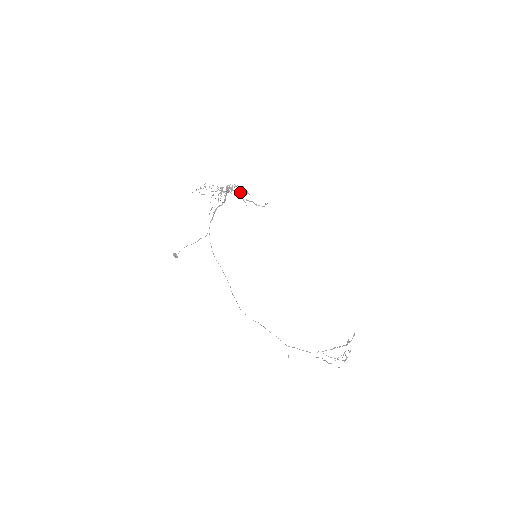
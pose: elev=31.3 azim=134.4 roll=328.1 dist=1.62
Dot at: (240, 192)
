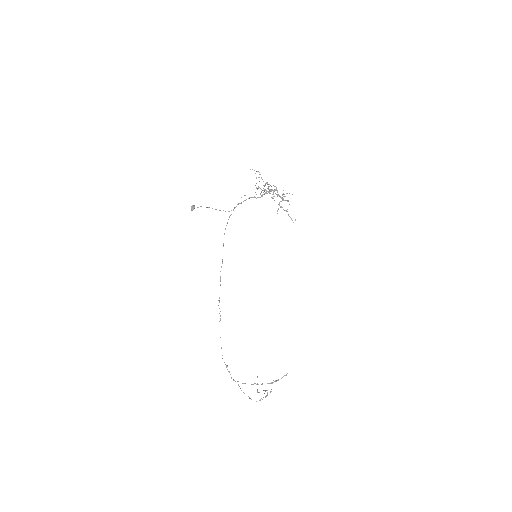
Dot at: (282, 197)
